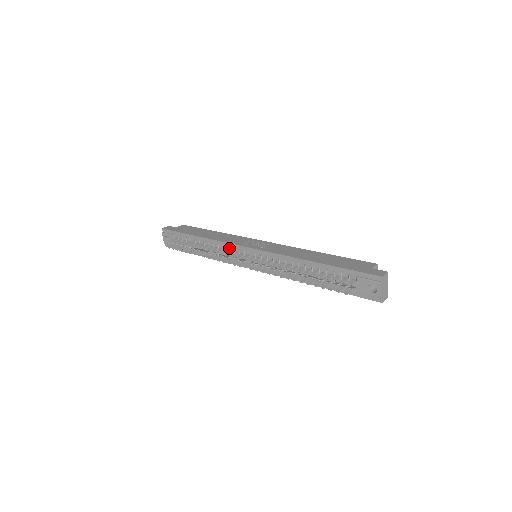
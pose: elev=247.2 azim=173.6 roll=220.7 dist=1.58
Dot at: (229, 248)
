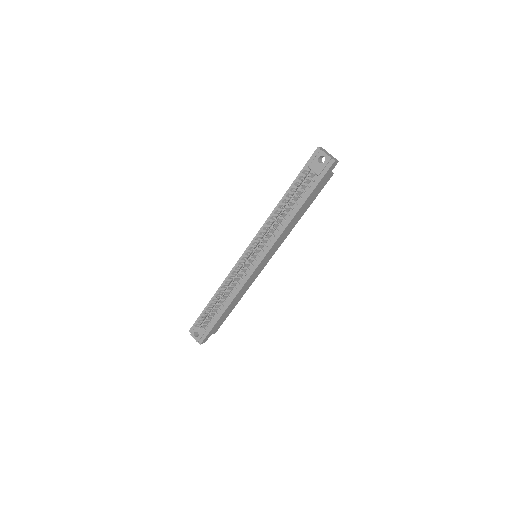
Dot at: occluded
